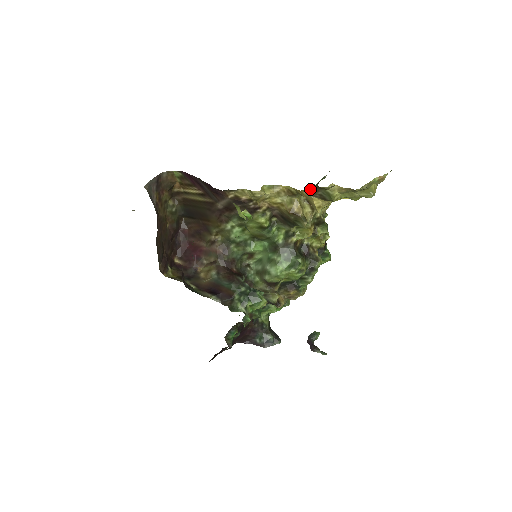
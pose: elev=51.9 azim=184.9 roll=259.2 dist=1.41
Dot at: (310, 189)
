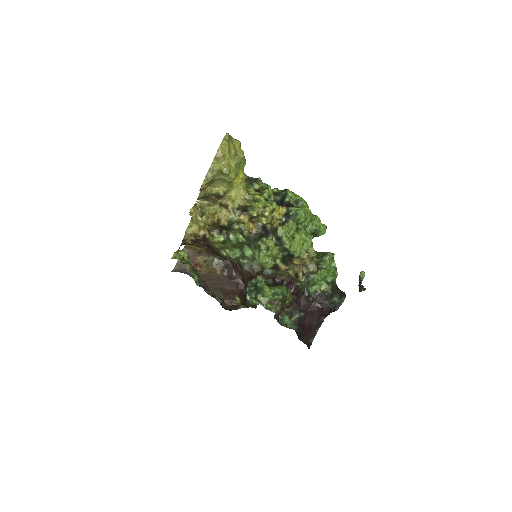
Dot at: (207, 201)
